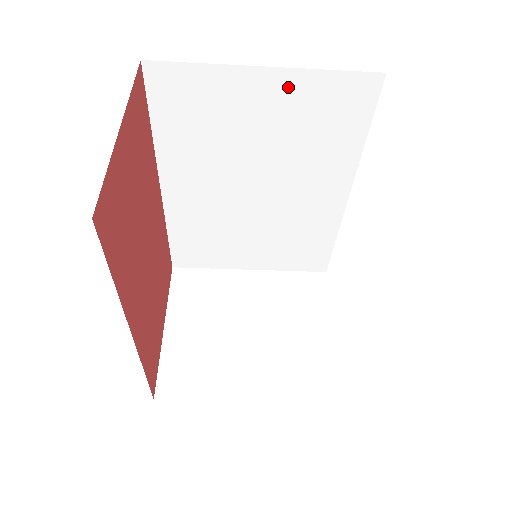
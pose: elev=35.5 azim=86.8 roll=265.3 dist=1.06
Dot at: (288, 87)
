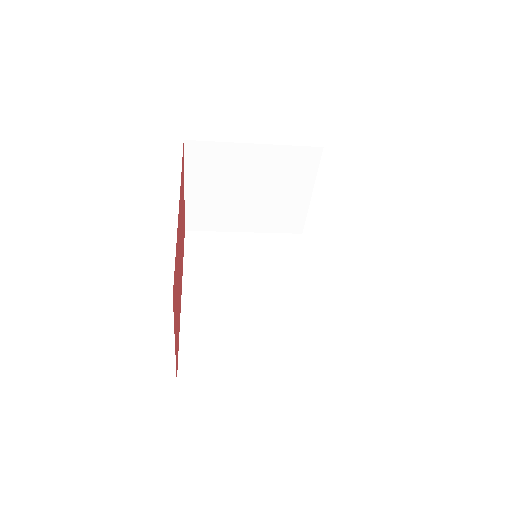
Dot at: occluded
